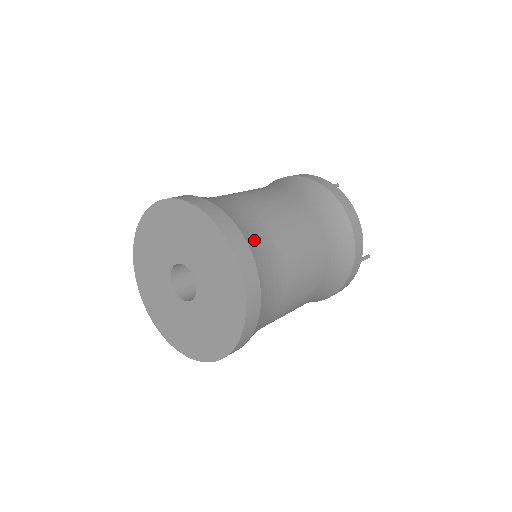
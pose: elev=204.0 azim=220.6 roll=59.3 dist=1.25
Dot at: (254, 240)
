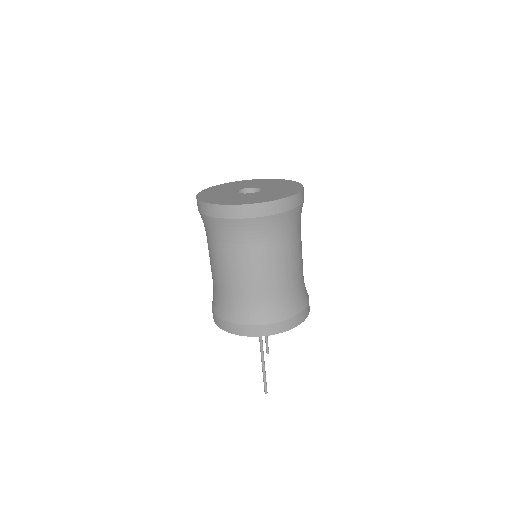
Dot at: occluded
